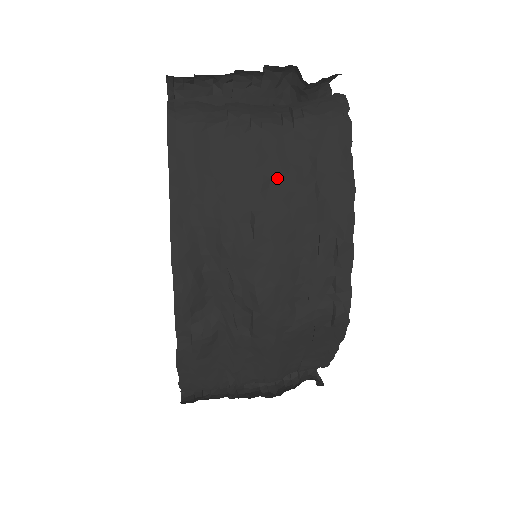
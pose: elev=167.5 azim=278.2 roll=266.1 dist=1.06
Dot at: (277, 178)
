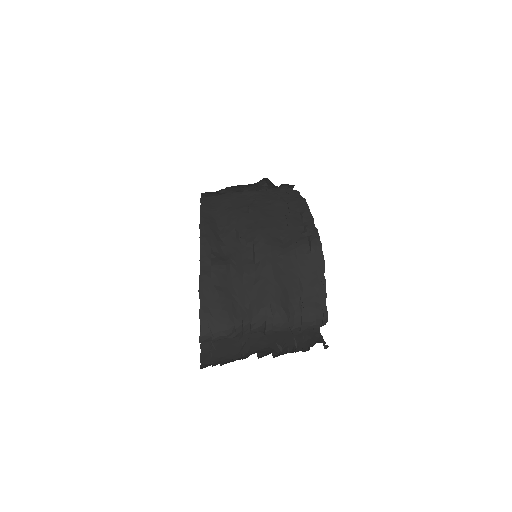
Dot at: (260, 198)
